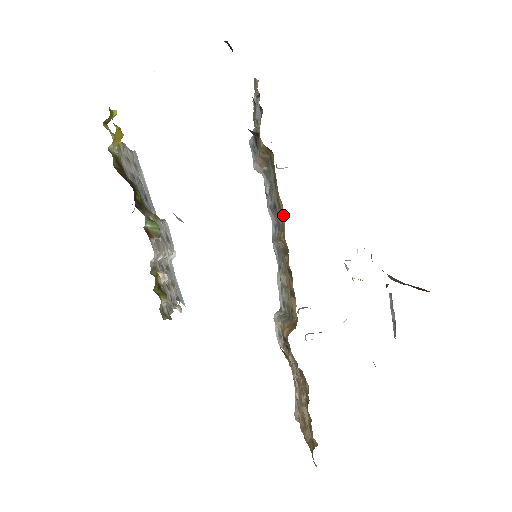
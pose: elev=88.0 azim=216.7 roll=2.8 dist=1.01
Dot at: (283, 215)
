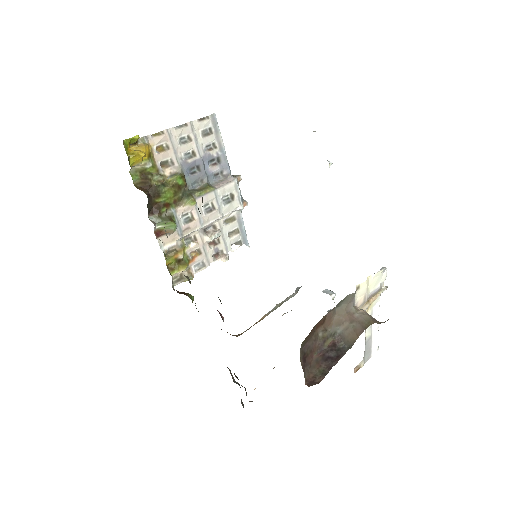
Dot at: occluded
